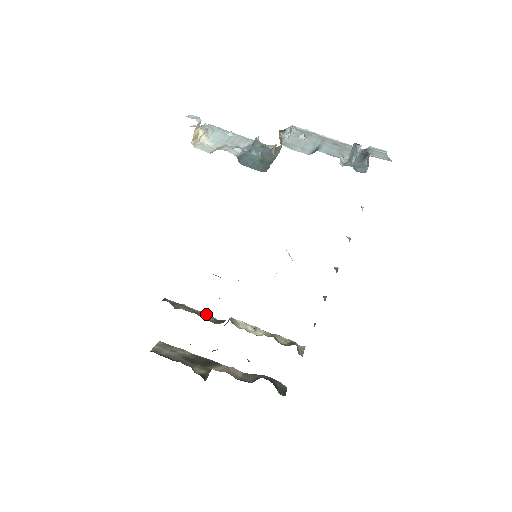
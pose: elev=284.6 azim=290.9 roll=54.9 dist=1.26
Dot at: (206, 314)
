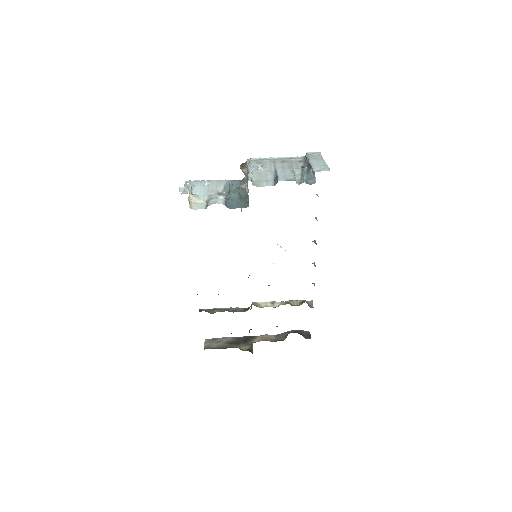
Dot at: (234, 308)
